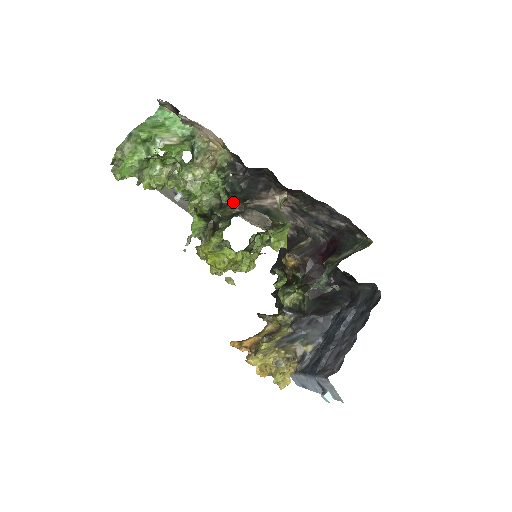
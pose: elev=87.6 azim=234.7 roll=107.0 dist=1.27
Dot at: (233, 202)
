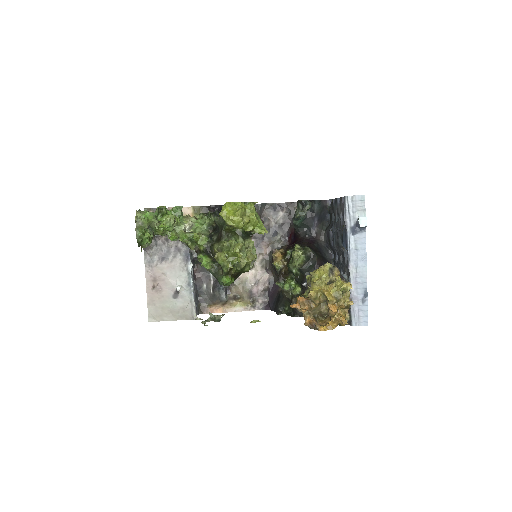
Dot at: occluded
